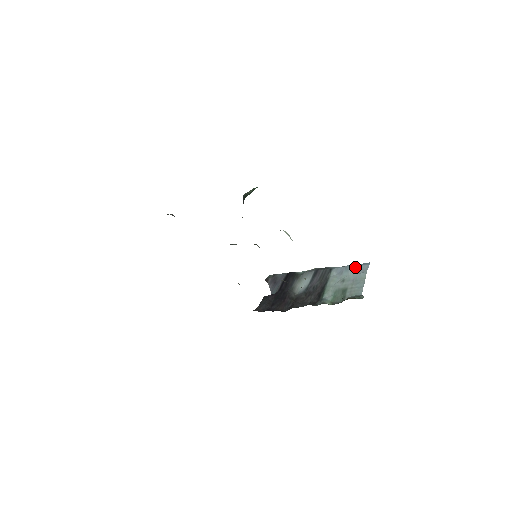
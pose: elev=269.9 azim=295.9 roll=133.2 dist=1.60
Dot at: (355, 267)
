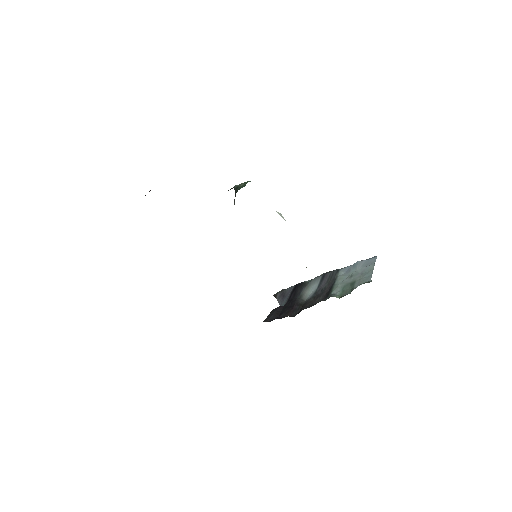
Dot at: (363, 262)
